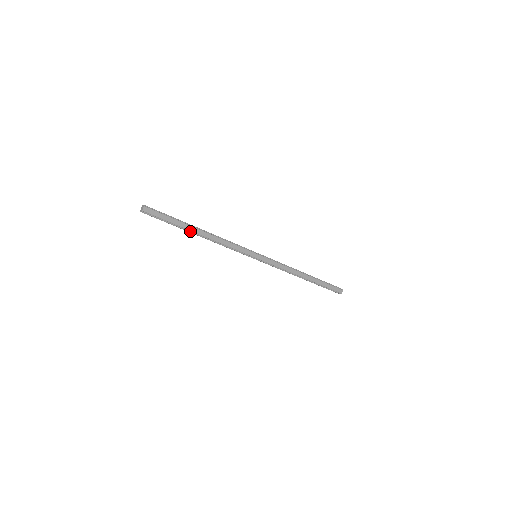
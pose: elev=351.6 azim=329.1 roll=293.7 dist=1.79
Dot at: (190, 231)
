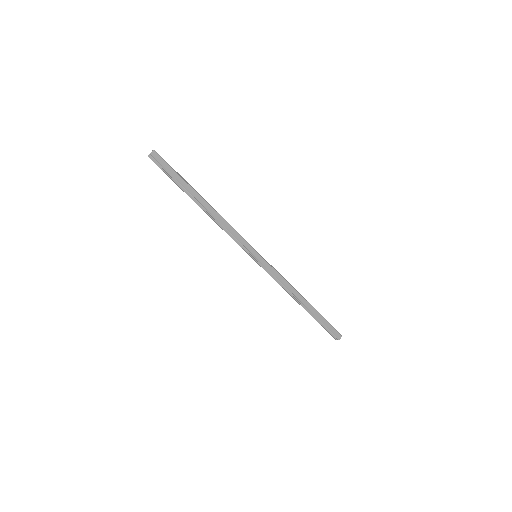
Dot at: (193, 197)
